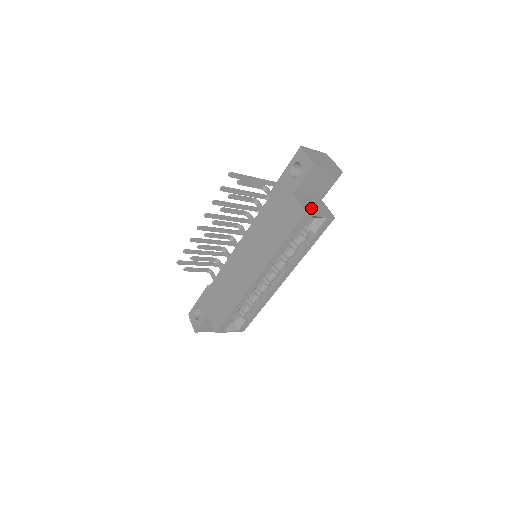
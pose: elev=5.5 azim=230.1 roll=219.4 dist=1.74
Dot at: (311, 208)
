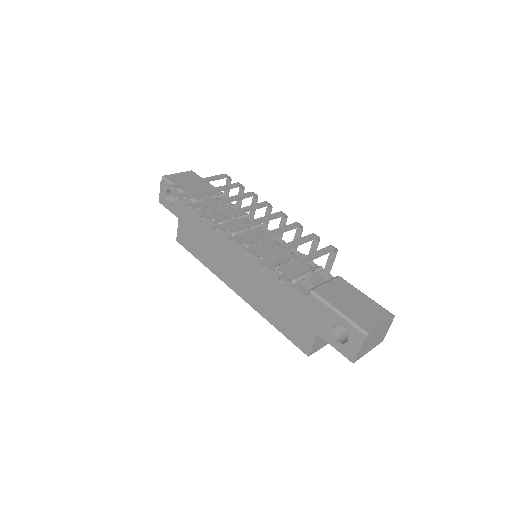
Dot at: (321, 344)
